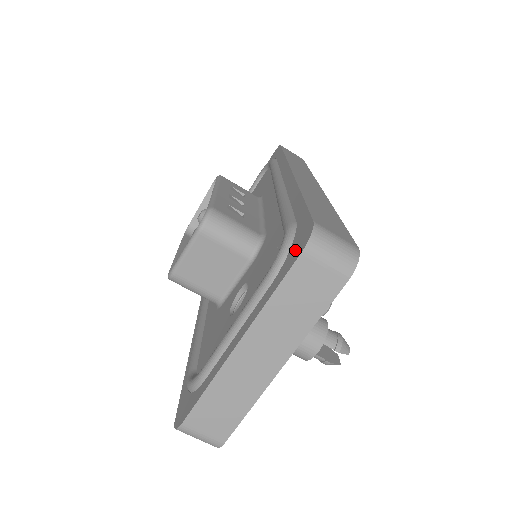
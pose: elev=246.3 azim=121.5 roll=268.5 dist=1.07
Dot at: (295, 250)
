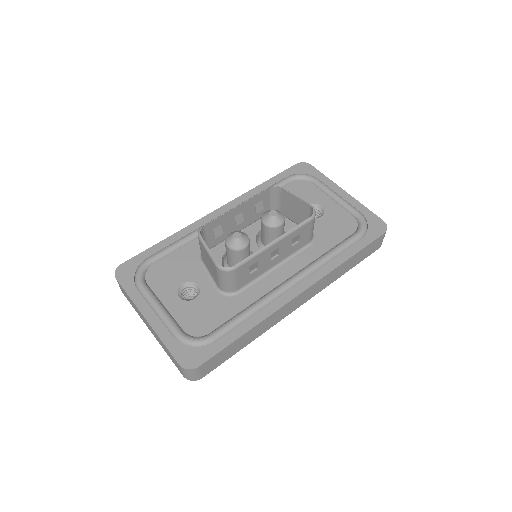
Dot at: (186, 355)
